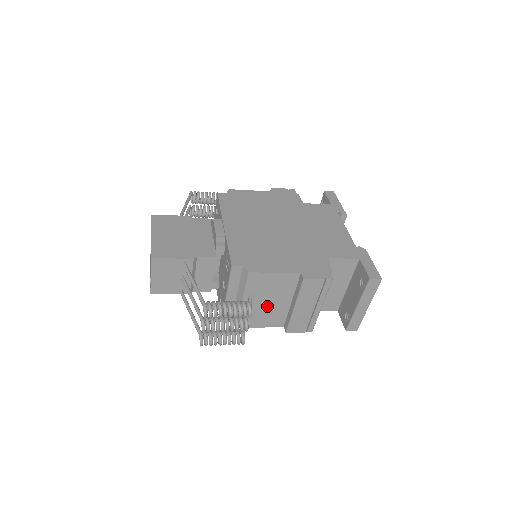
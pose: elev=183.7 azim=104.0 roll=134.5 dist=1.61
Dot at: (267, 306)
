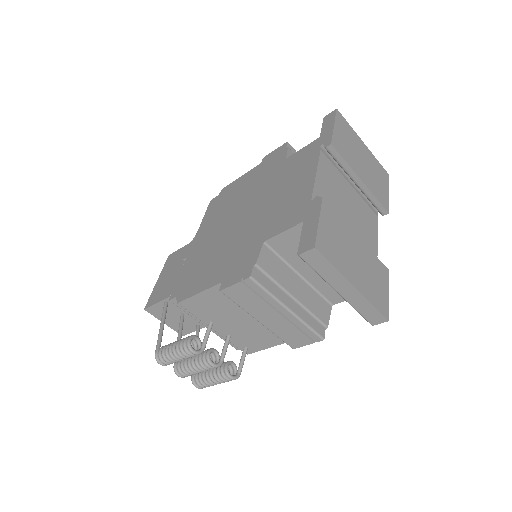
Dot at: (242, 326)
